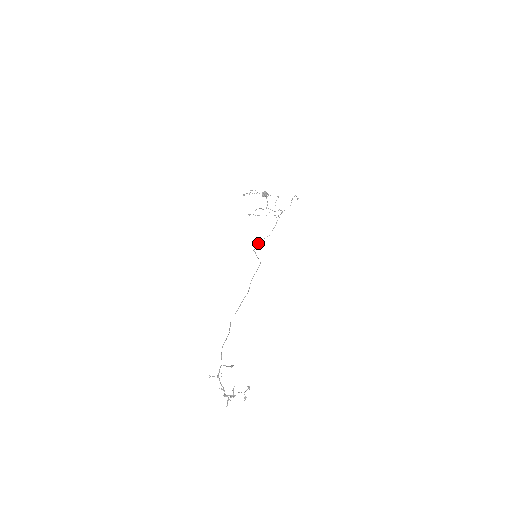
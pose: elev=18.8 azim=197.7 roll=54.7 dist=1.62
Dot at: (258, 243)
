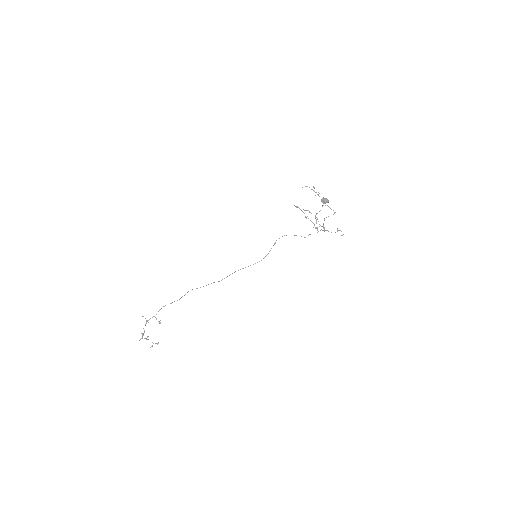
Dot at: occluded
